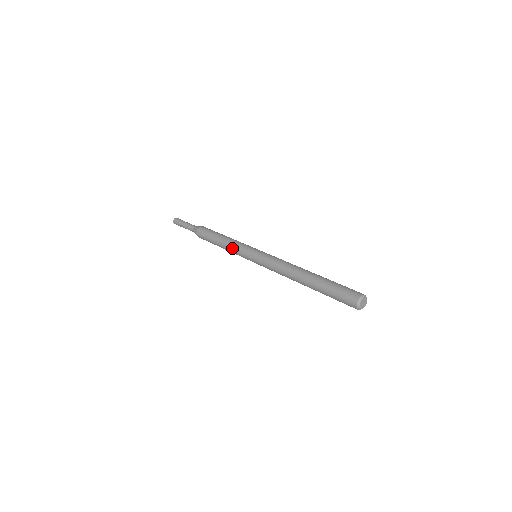
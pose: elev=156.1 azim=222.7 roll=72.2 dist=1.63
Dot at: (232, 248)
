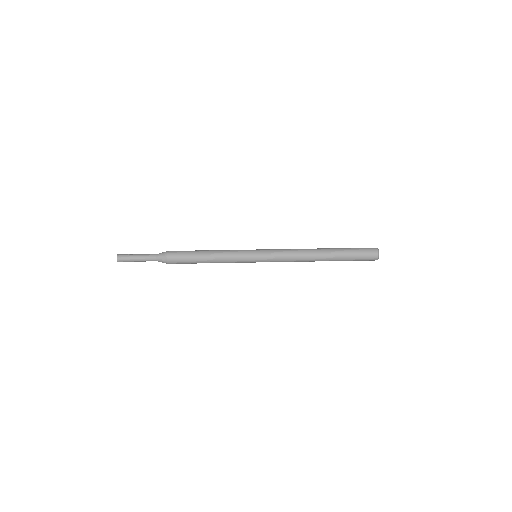
Dot at: occluded
